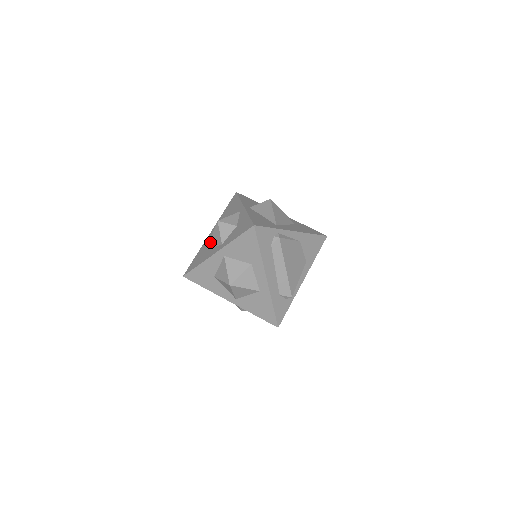
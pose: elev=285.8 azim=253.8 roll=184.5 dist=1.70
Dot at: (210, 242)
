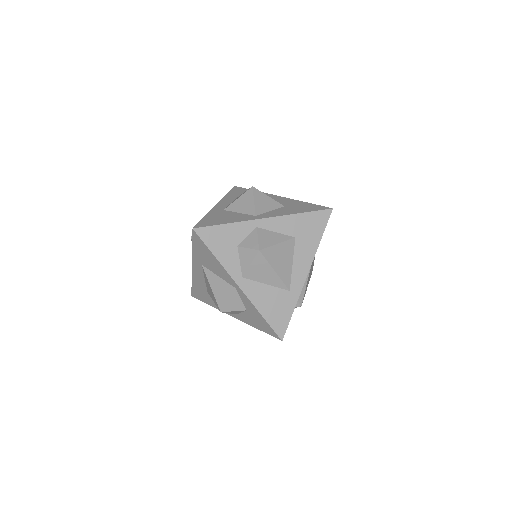
Dot at: occluded
